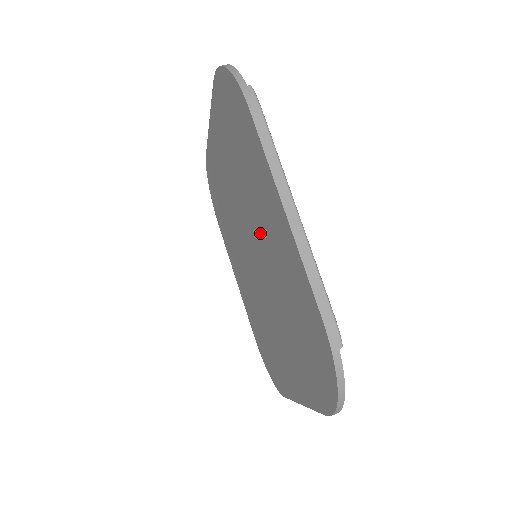
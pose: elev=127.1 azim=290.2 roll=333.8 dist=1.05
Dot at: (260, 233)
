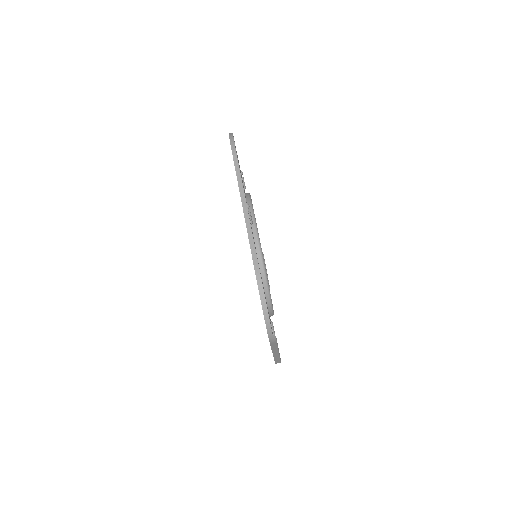
Dot at: occluded
